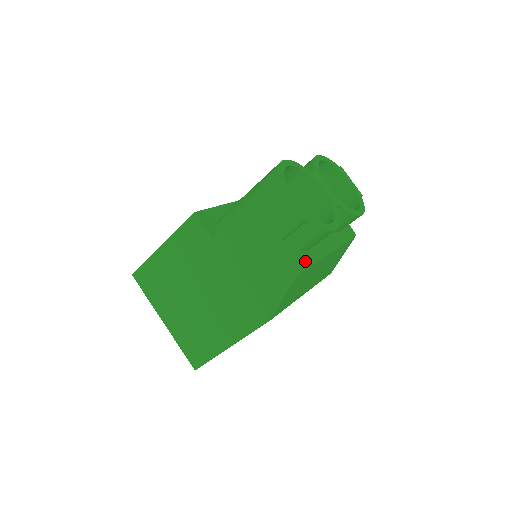
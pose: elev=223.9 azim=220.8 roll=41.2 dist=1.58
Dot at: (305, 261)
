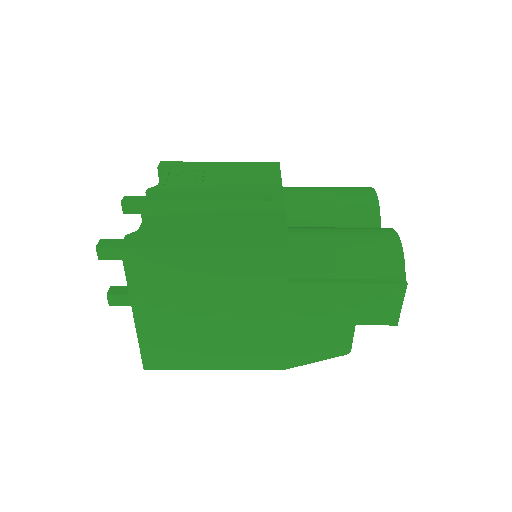
Dot at: occluded
